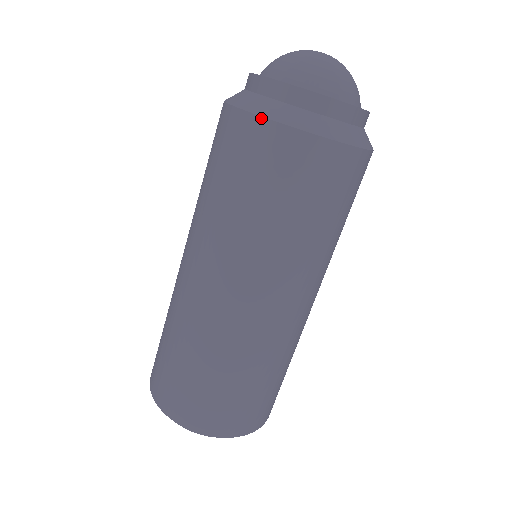
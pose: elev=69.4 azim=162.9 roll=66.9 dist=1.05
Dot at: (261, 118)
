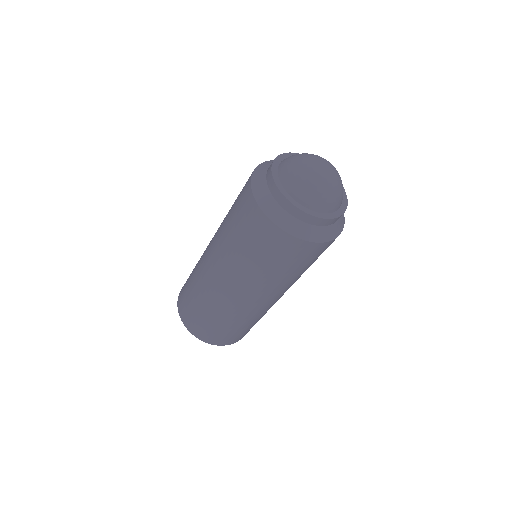
Dot at: (255, 200)
